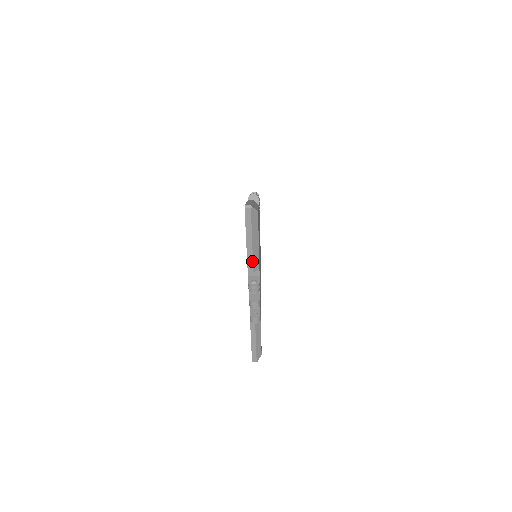
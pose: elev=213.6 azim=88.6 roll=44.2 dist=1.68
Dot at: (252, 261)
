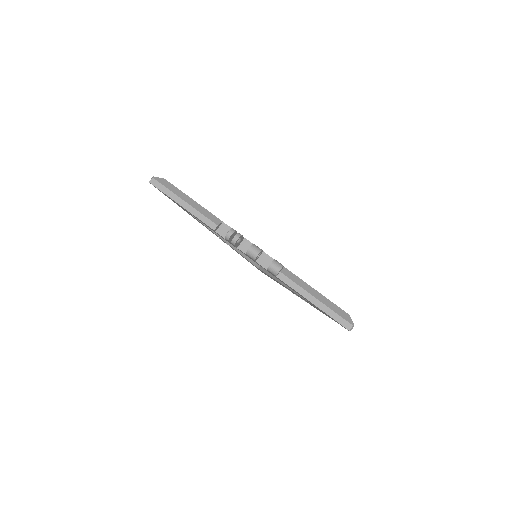
Dot at: (204, 217)
